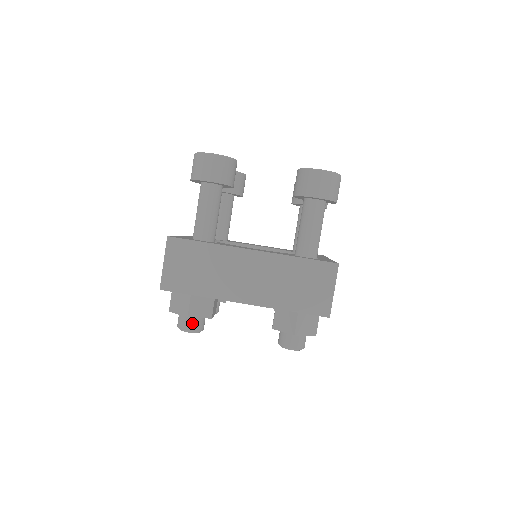
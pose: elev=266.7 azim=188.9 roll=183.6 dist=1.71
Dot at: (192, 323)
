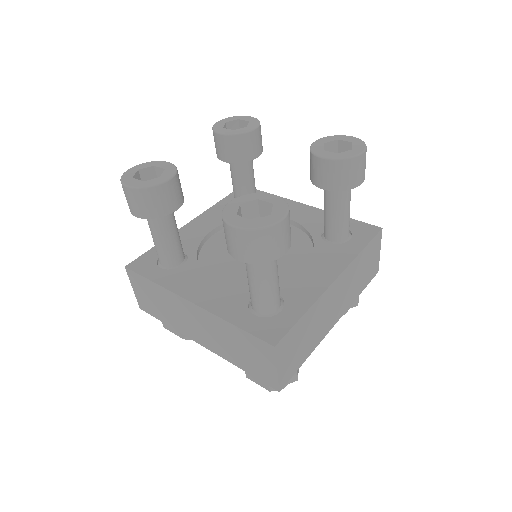
Dot at: occluded
